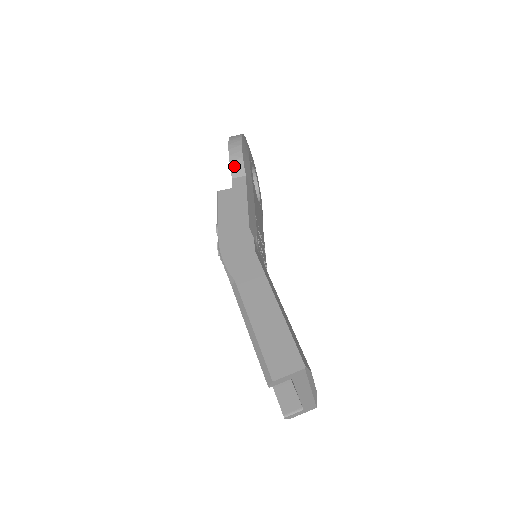
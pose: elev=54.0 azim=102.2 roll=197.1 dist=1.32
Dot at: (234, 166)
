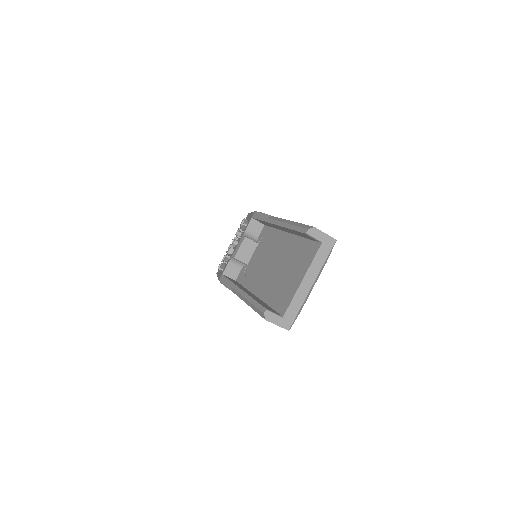
Dot at: occluded
